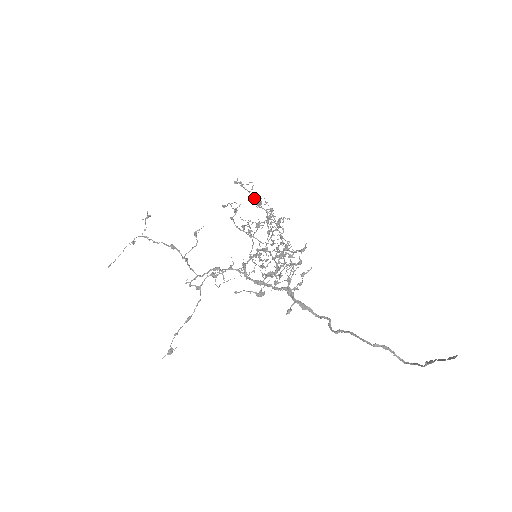
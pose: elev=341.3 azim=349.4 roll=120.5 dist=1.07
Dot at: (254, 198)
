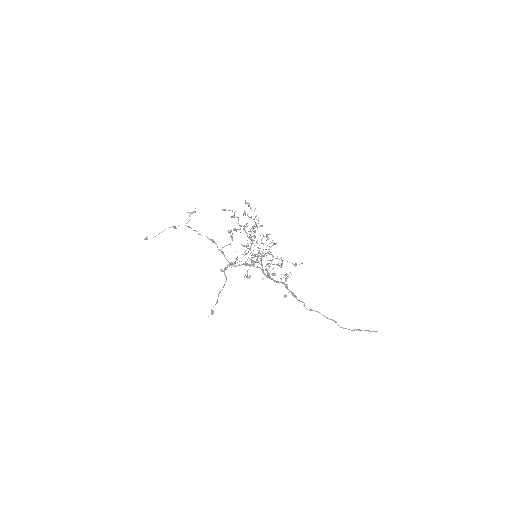
Dot at: occluded
